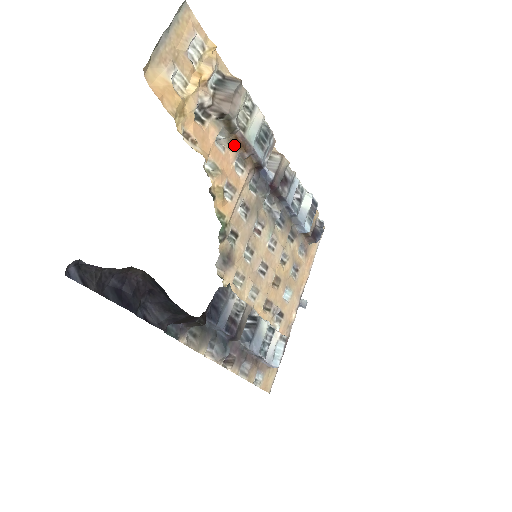
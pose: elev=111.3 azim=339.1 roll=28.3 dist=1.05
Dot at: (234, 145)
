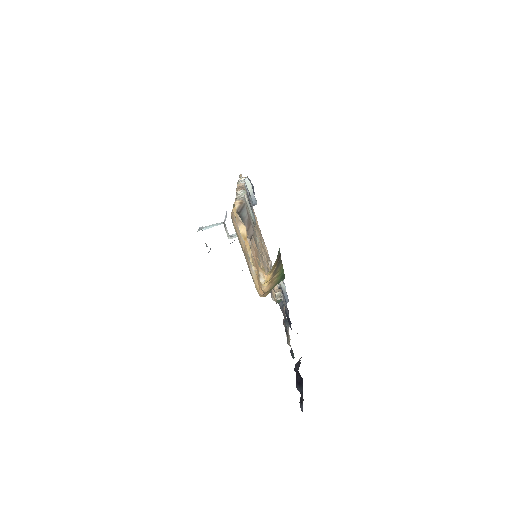
Dot at: occluded
